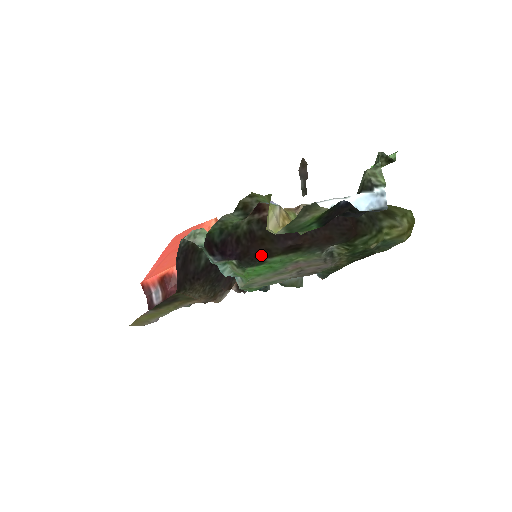
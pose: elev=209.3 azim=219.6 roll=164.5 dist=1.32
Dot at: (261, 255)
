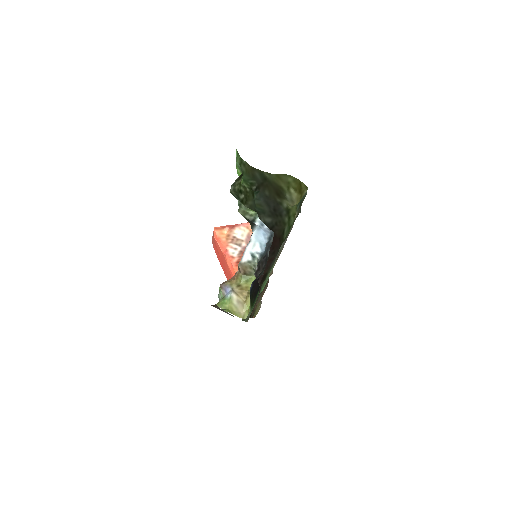
Dot at: occluded
